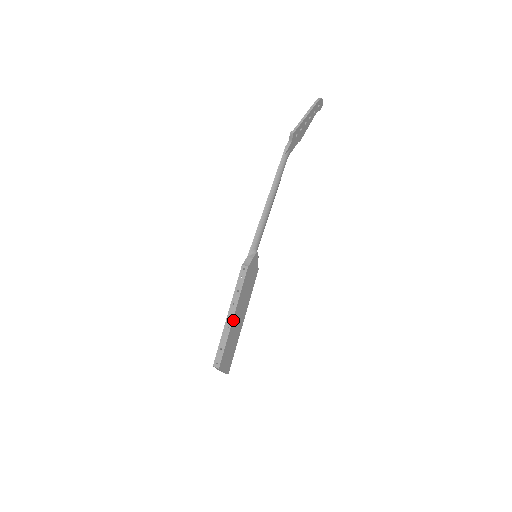
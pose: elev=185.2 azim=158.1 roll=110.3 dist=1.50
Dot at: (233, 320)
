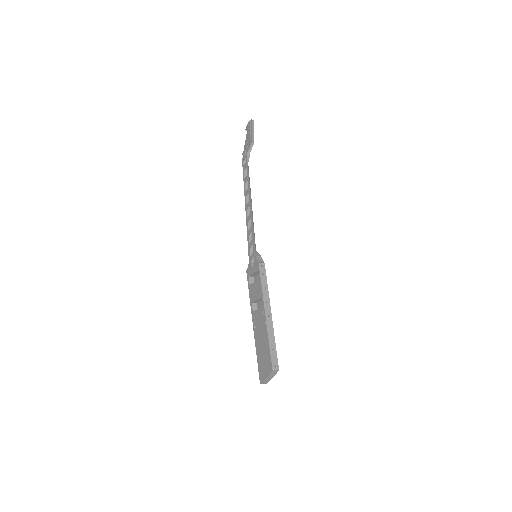
Dot at: (271, 318)
